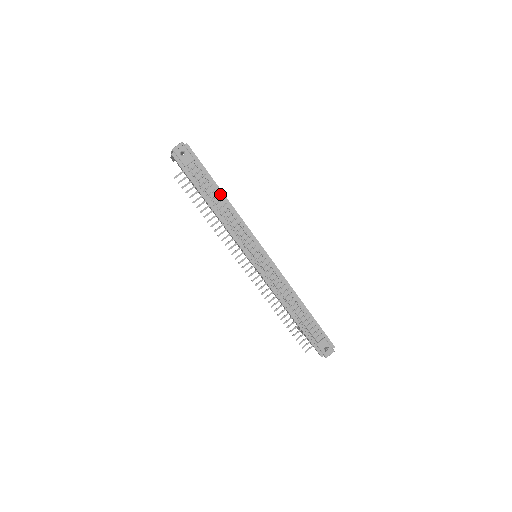
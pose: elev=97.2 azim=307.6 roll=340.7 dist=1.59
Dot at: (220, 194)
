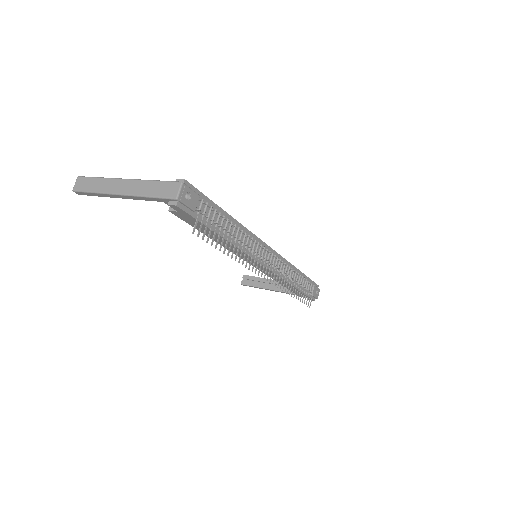
Dot at: (228, 218)
